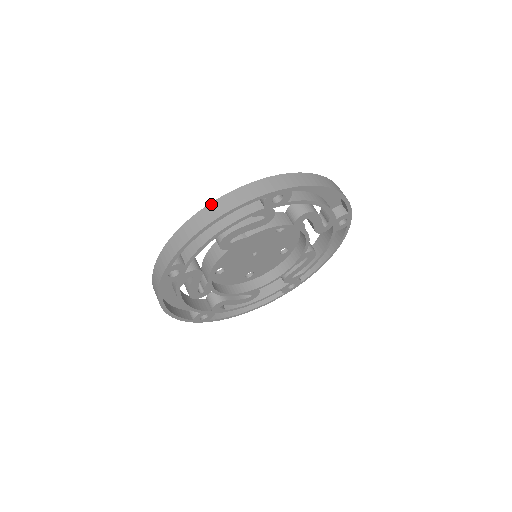
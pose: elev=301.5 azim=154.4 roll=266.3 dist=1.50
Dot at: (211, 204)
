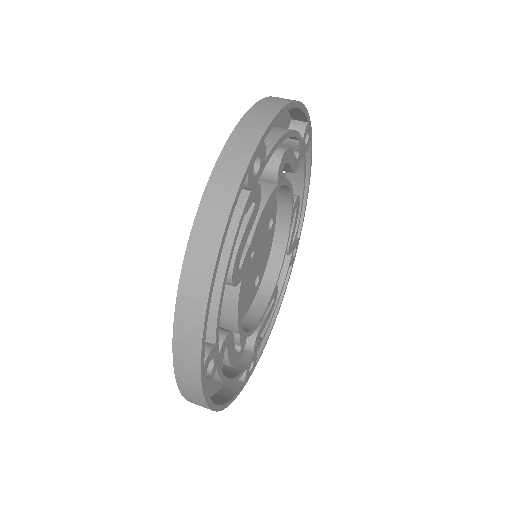
Dot at: (189, 246)
